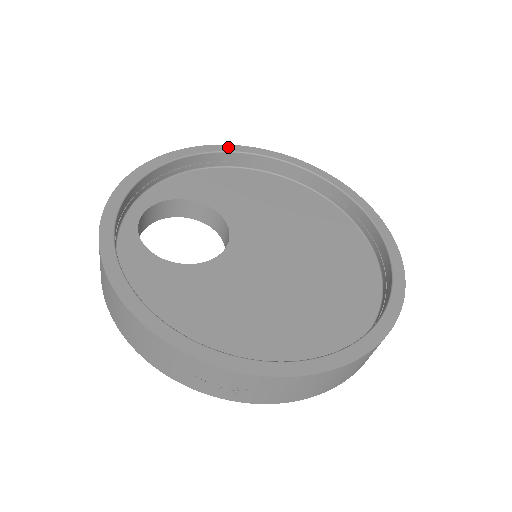
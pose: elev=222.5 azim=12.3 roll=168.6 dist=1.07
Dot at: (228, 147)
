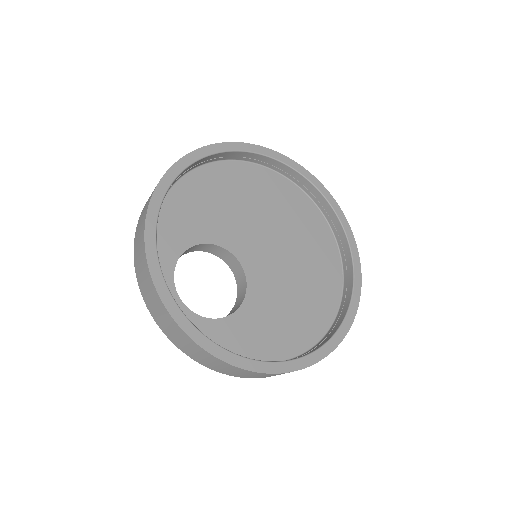
Dot at: (169, 176)
